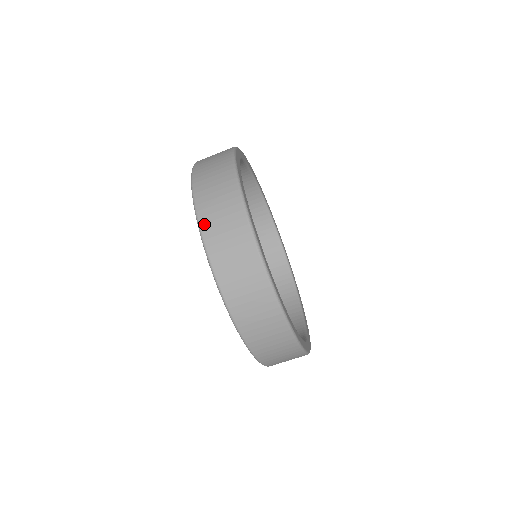
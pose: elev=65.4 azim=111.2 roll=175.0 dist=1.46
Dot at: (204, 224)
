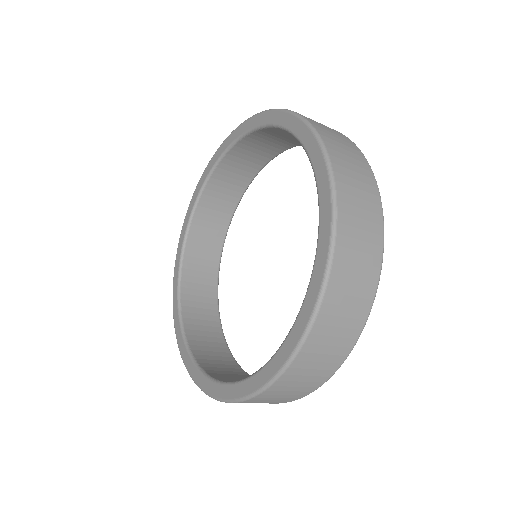
Dot at: (270, 391)
